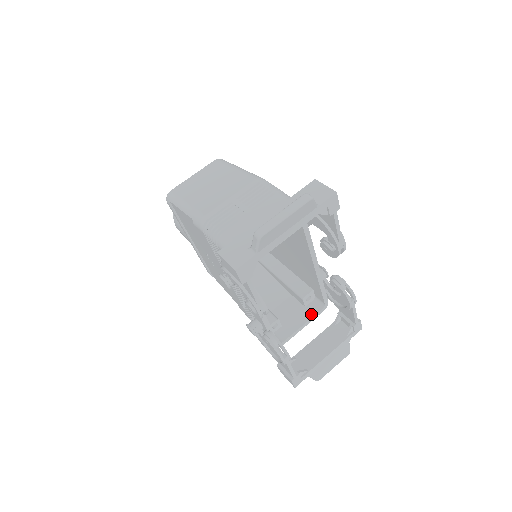
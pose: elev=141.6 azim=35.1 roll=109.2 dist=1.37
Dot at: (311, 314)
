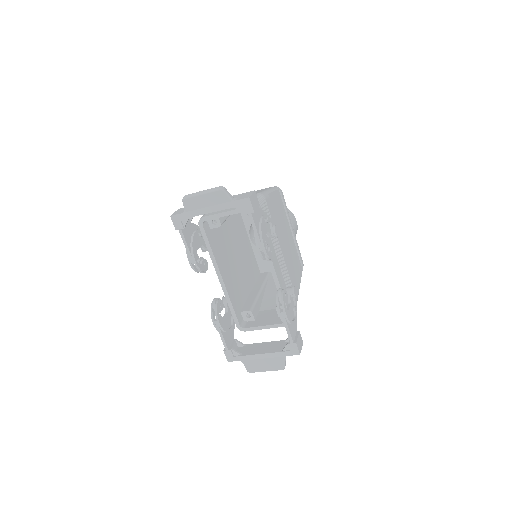
Dot at: (275, 322)
